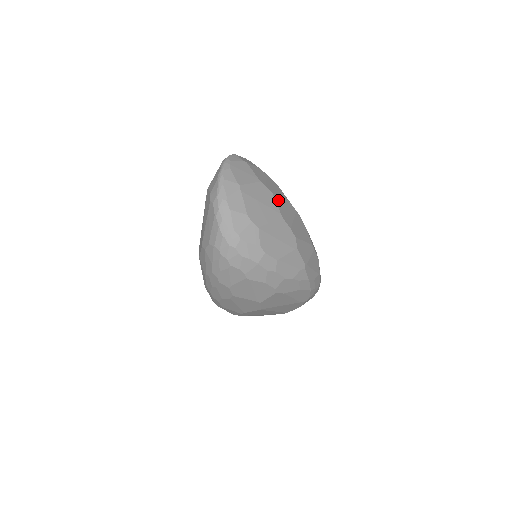
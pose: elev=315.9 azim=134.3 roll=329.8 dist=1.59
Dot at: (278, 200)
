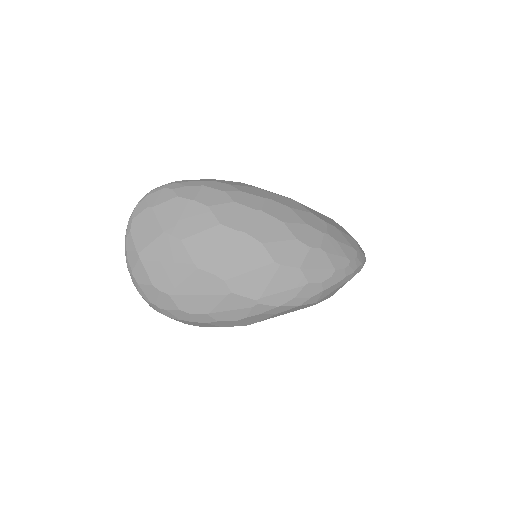
Dot at: (193, 243)
